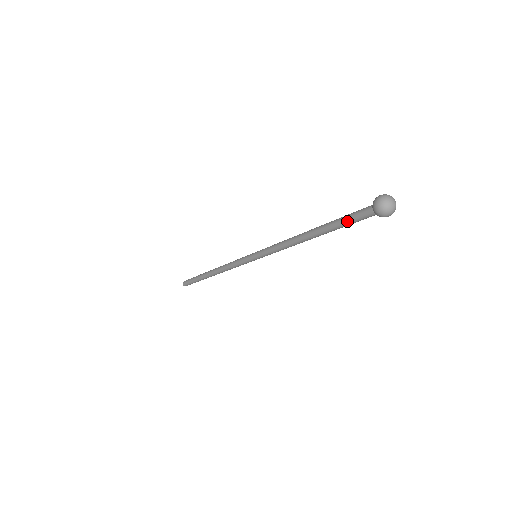
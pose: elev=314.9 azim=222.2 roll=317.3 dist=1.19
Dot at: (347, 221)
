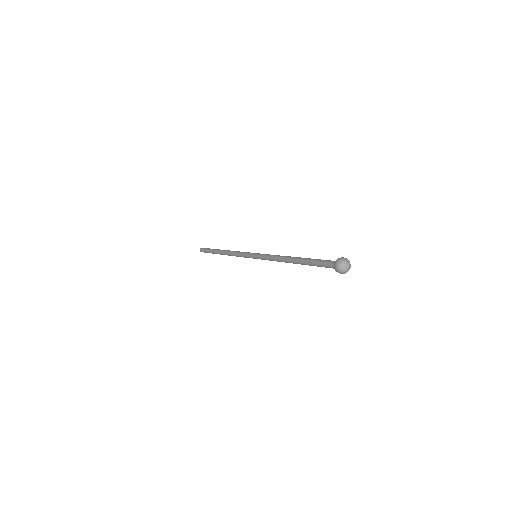
Dot at: (318, 262)
